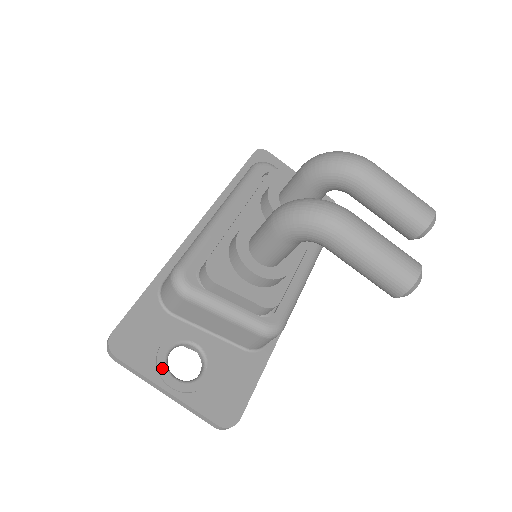
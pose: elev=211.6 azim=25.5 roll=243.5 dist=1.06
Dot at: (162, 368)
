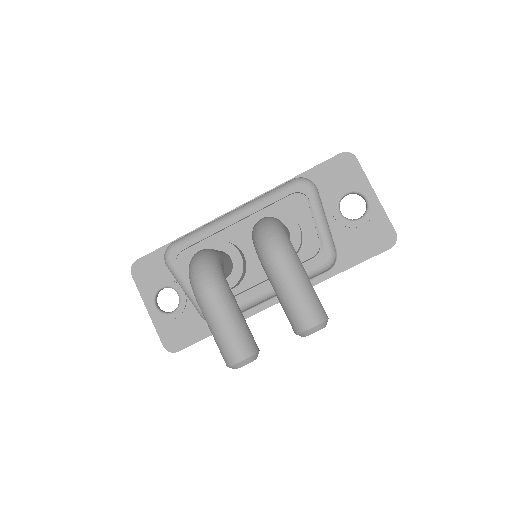
Dot at: (151, 296)
